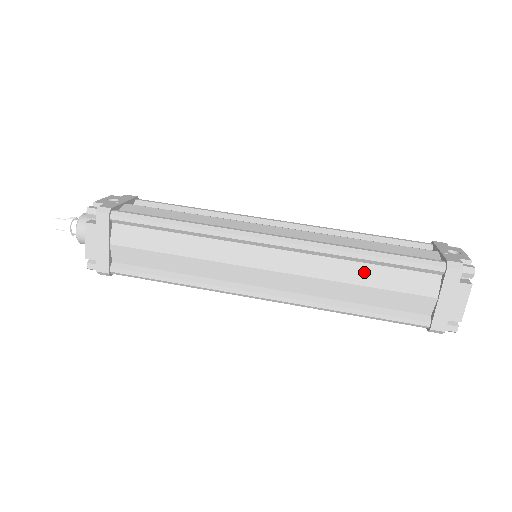
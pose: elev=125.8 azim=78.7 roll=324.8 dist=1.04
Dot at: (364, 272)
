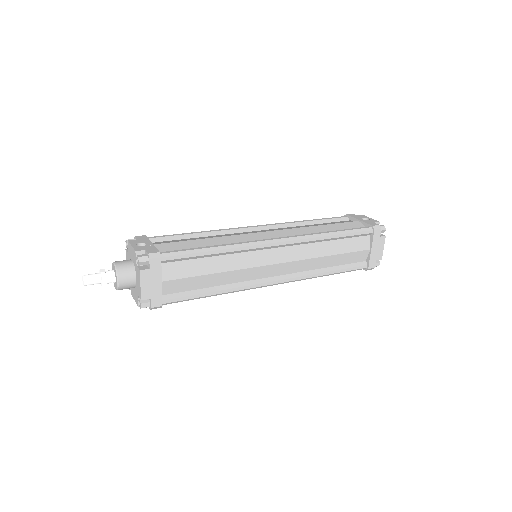
Dot at: (333, 246)
